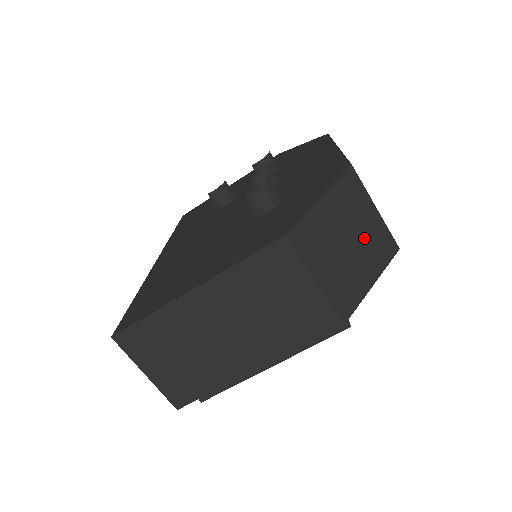
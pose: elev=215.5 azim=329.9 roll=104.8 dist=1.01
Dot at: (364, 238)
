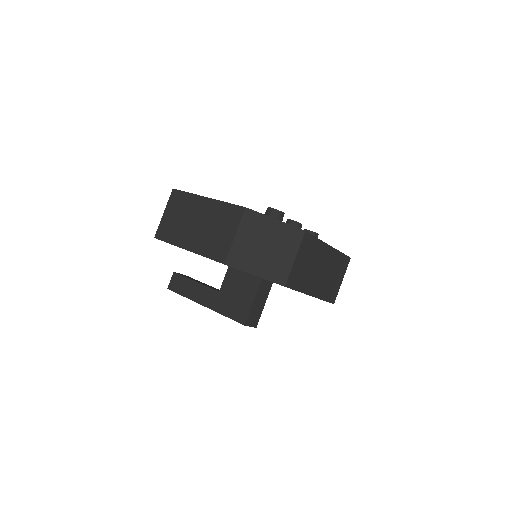
Dot at: (274, 257)
